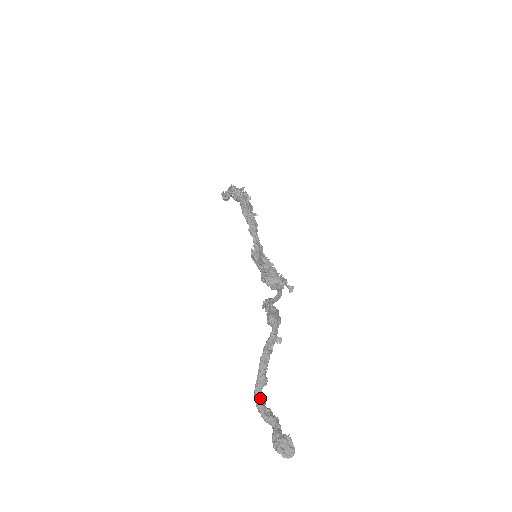
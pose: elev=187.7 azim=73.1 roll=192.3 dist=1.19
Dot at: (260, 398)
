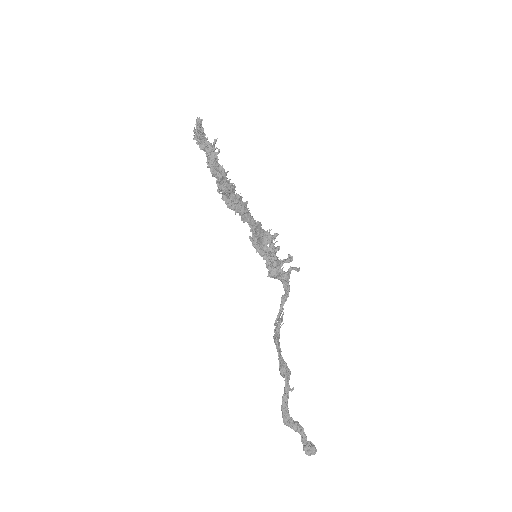
Dot at: (288, 425)
